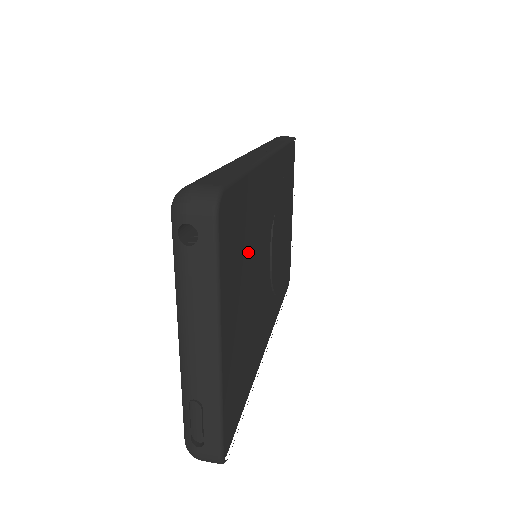
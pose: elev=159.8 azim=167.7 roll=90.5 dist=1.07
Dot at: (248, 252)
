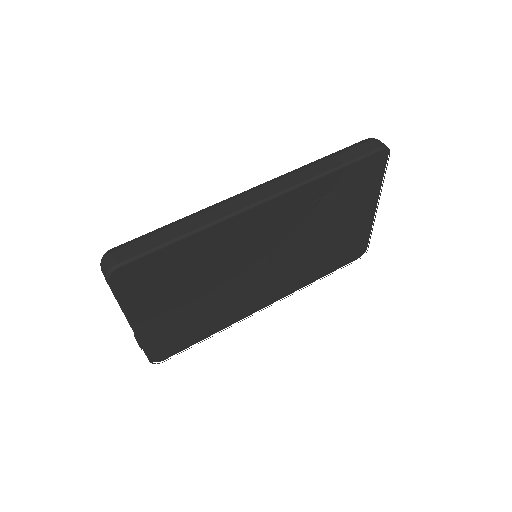
Dot at: (189, 277)
